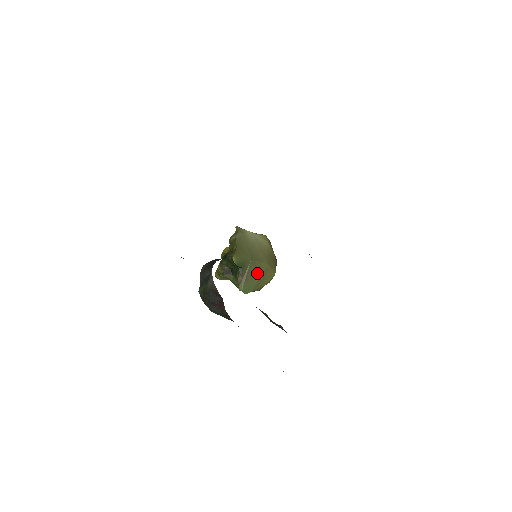
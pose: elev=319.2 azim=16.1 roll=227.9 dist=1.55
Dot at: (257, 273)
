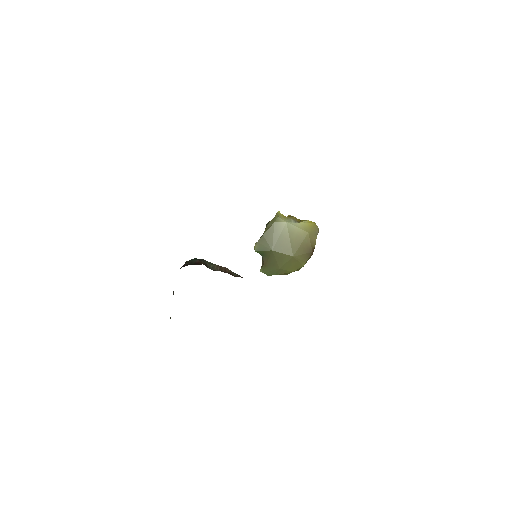
Dot at: (279, 262)
